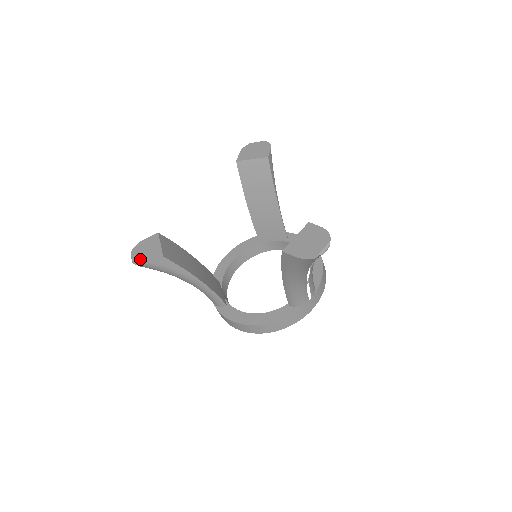
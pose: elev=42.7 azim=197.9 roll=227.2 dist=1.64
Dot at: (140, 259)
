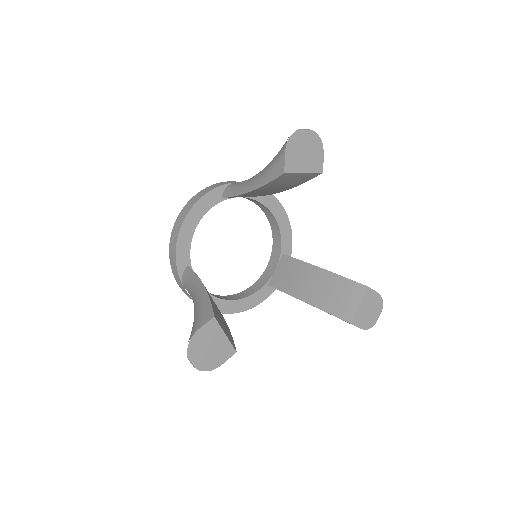
Dot at: (207, 363)
